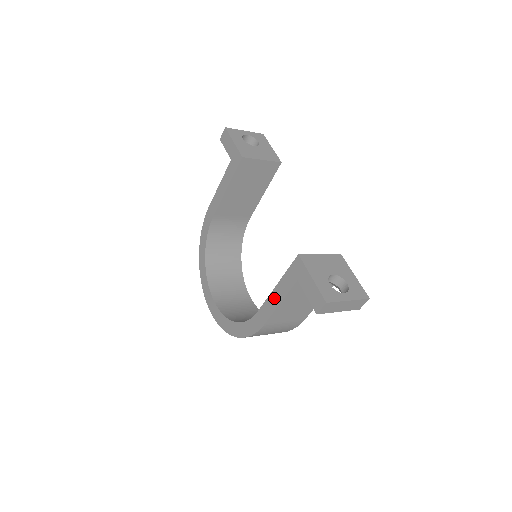
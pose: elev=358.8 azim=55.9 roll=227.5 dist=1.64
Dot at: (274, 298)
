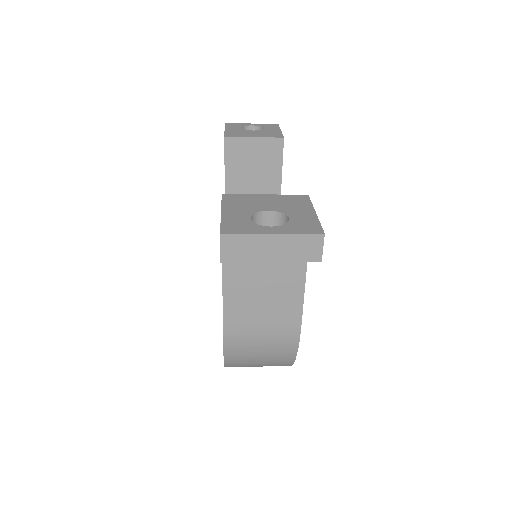
Dot at: occluded
